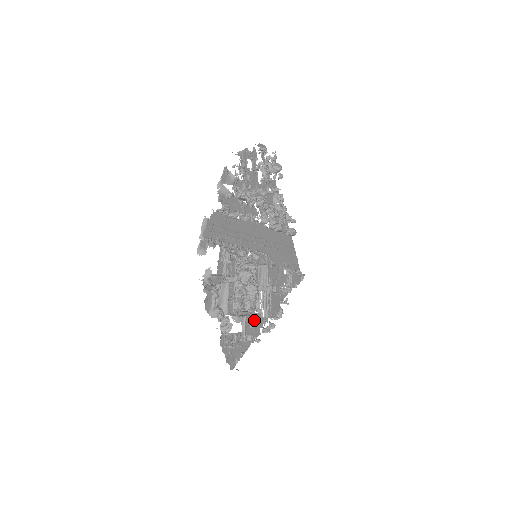
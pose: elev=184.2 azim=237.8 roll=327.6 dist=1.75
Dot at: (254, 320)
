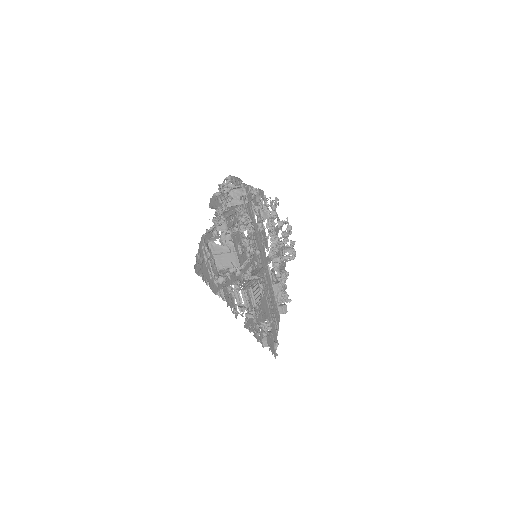
Dot at: (242, 249)
